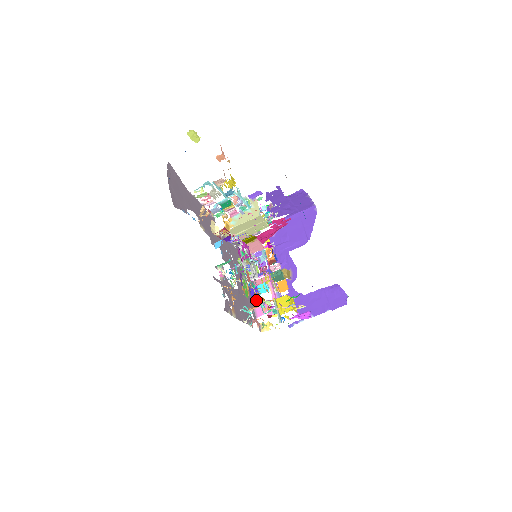
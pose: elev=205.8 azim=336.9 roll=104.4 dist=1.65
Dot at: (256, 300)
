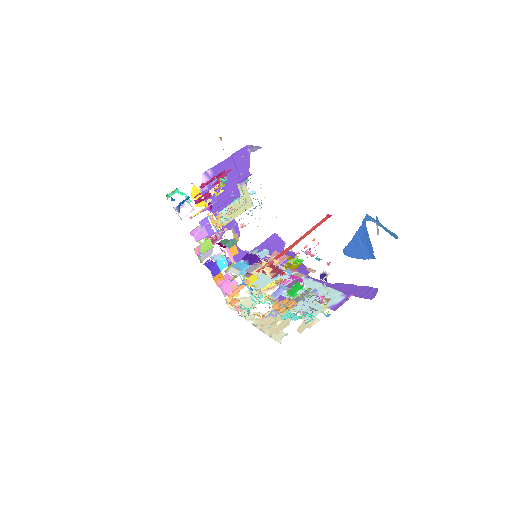
Dot at: occluded
